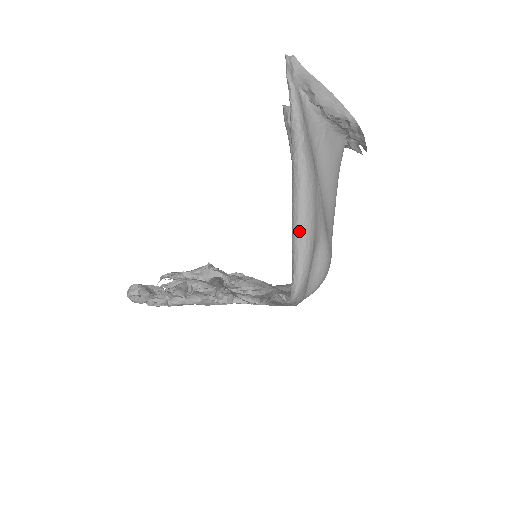
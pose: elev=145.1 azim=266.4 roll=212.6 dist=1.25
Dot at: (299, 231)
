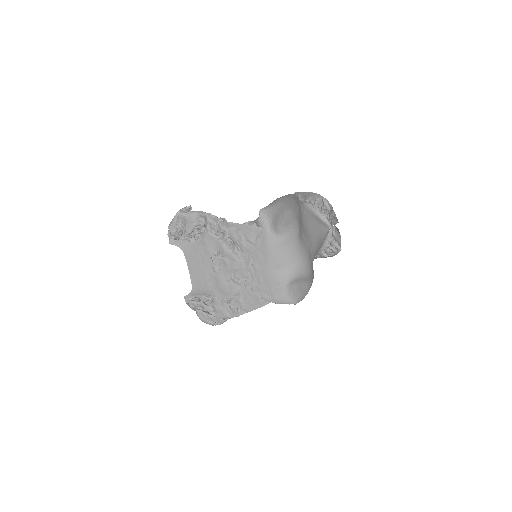
Dot at: occluded
